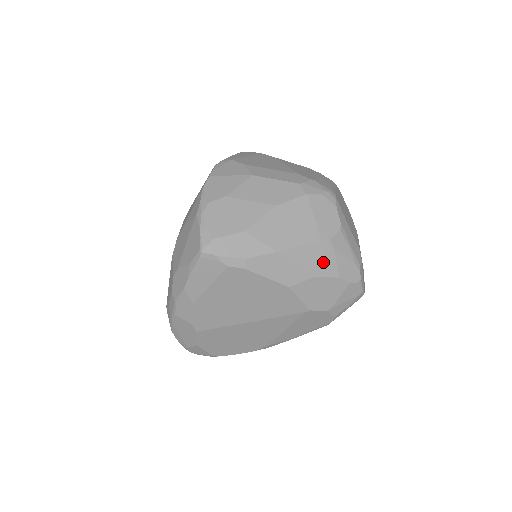
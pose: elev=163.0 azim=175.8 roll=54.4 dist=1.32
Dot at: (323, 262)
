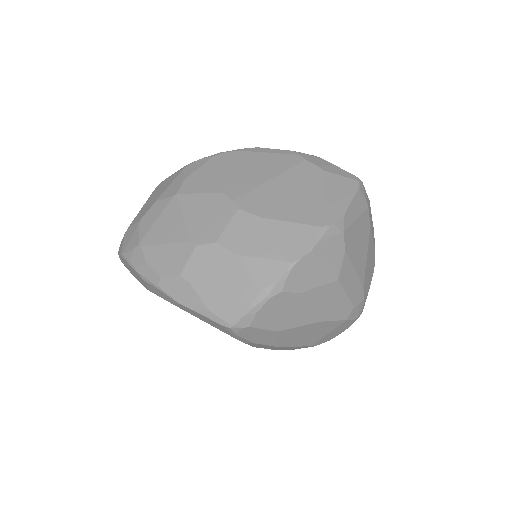
Dot at: (294, 348)
